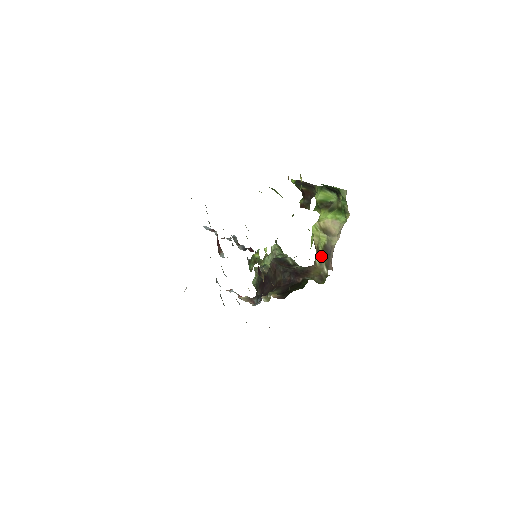
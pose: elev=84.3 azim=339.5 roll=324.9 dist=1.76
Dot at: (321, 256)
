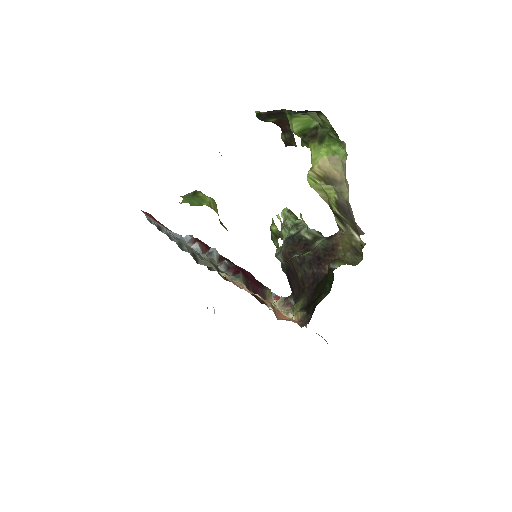
Dot at: (340, 218)
